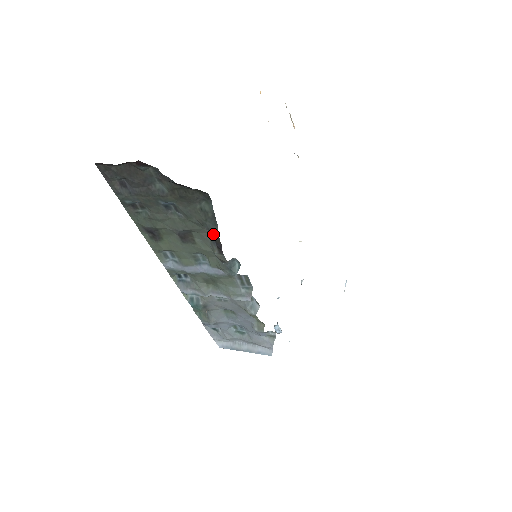
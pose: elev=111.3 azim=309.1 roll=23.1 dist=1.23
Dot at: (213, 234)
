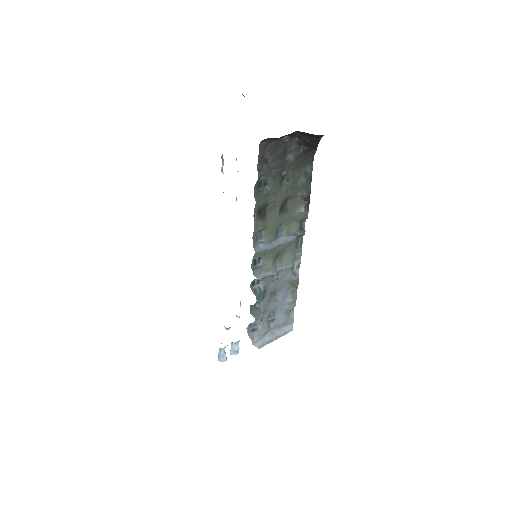
Dot at: (308, 192)
